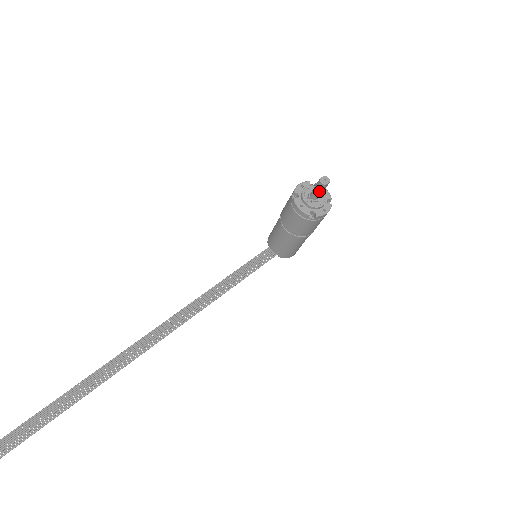
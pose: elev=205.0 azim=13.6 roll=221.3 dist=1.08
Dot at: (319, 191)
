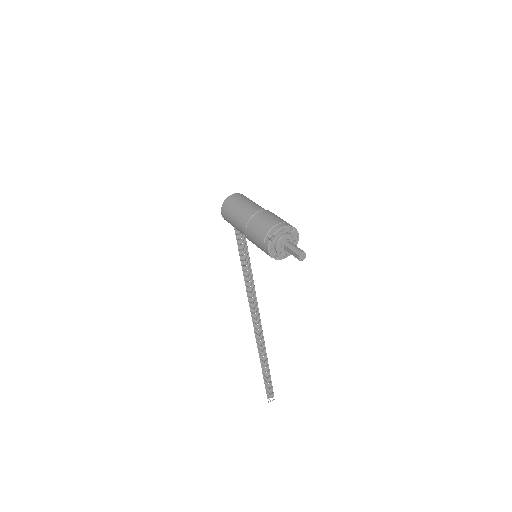
Dot at: occluded
